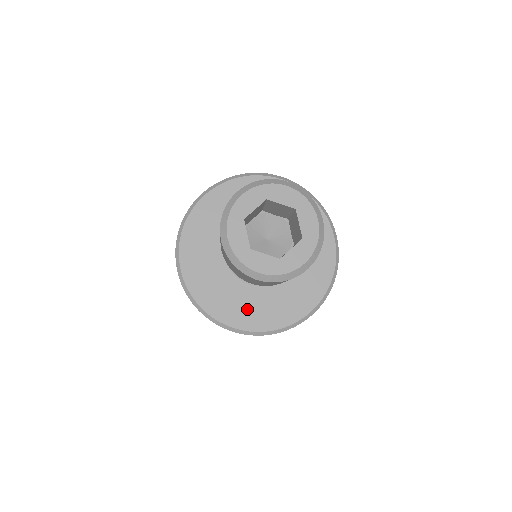
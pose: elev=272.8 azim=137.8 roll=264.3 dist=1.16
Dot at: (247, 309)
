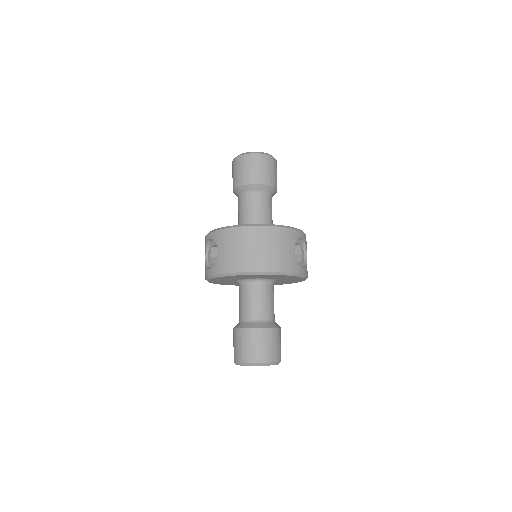
Dot at: occluded
